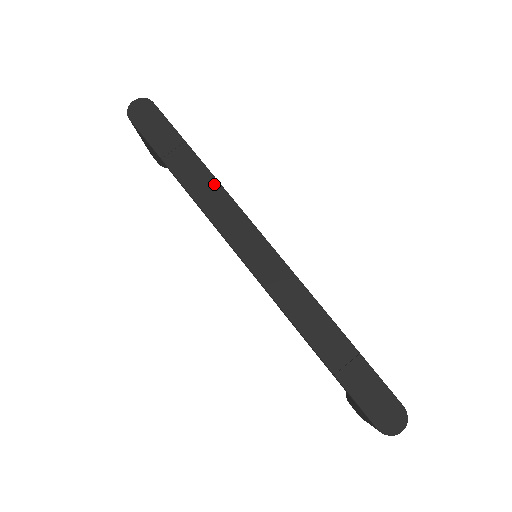
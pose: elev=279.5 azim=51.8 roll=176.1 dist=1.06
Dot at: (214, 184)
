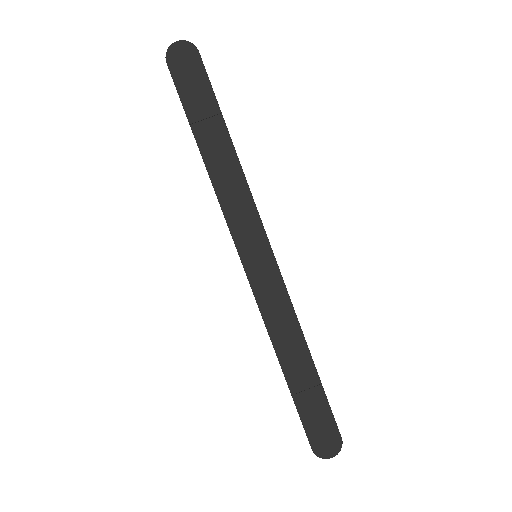
Dot at: (238, 173)
